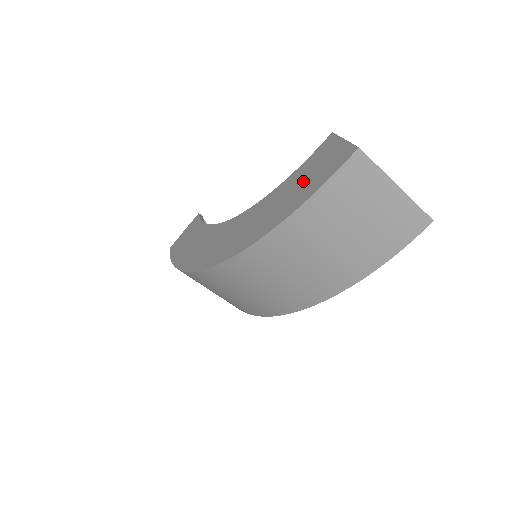
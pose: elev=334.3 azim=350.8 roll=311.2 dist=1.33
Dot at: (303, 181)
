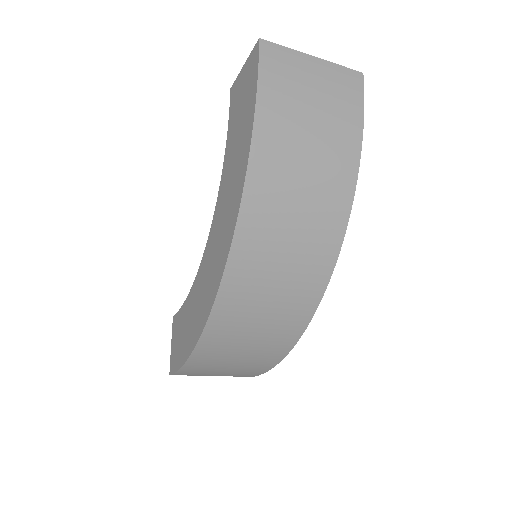
Dot at: (239, 118)
